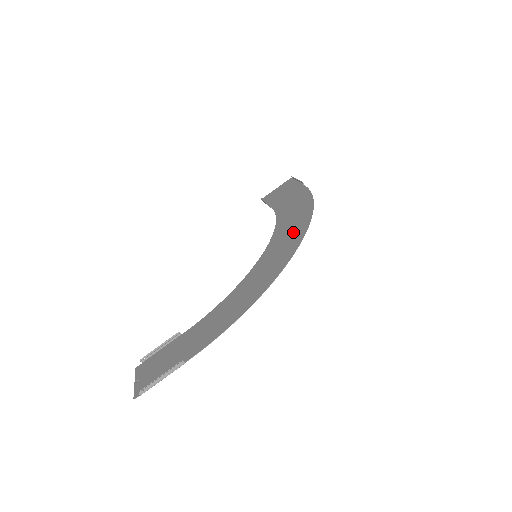
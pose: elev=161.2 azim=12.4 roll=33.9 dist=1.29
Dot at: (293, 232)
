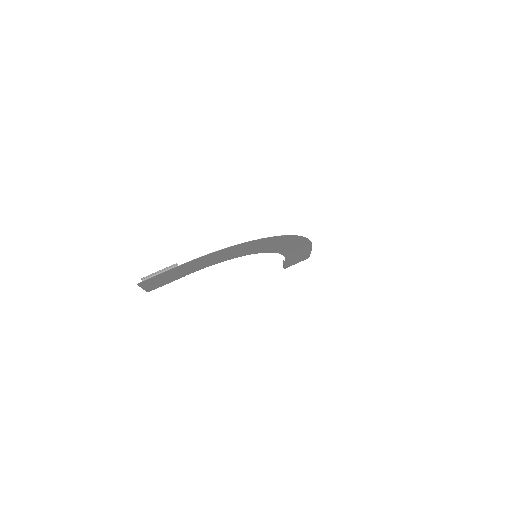
Dot at: (284, 241)
